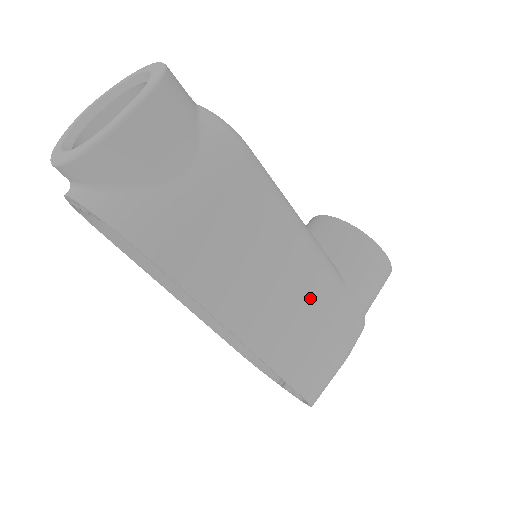
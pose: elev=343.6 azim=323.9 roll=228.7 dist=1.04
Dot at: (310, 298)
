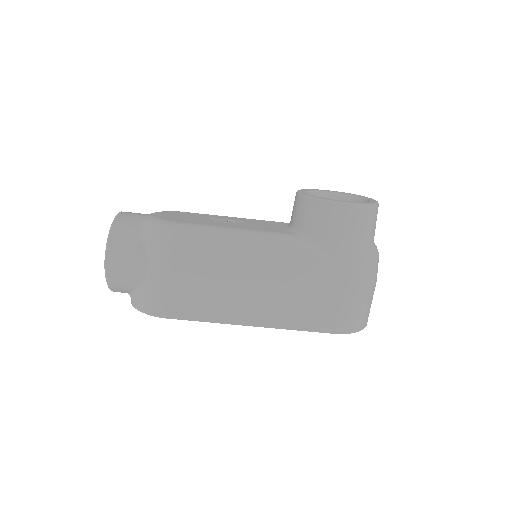
Dot at: (282, 277)
